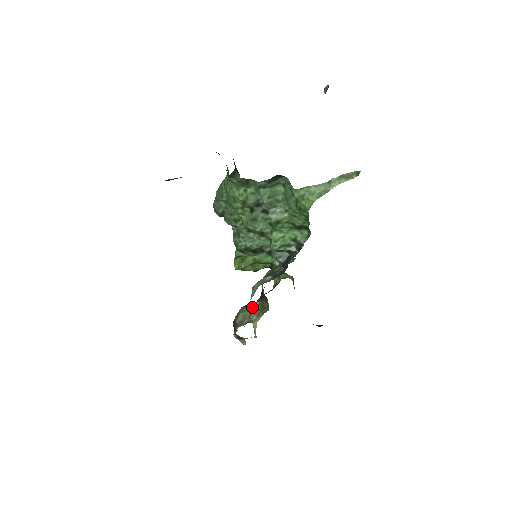
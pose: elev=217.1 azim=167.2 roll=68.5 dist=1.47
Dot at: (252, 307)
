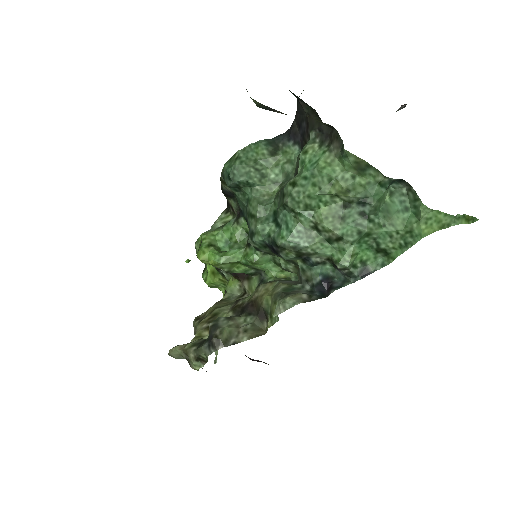
Dot at: (238, 323)
